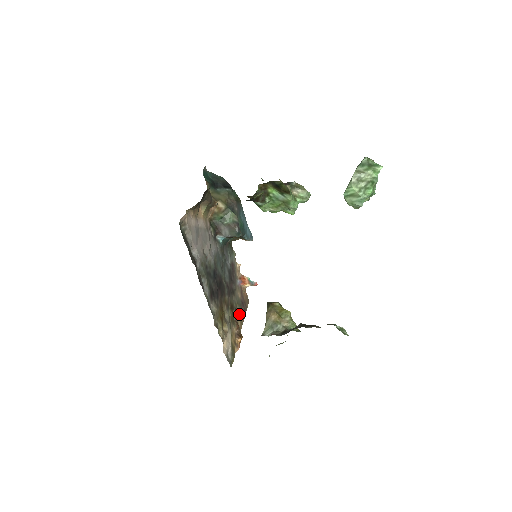
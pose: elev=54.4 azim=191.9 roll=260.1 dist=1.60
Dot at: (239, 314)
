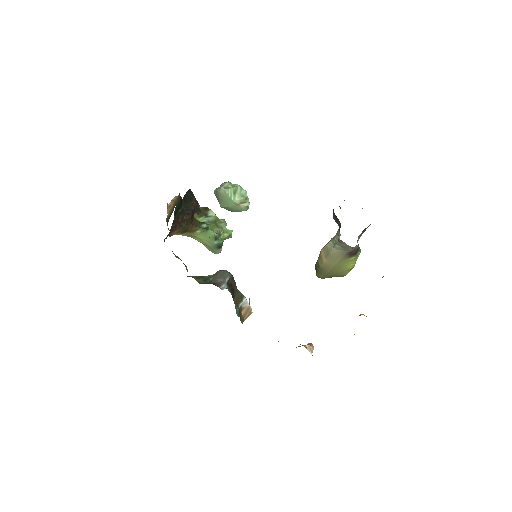
Dot at: occluded
